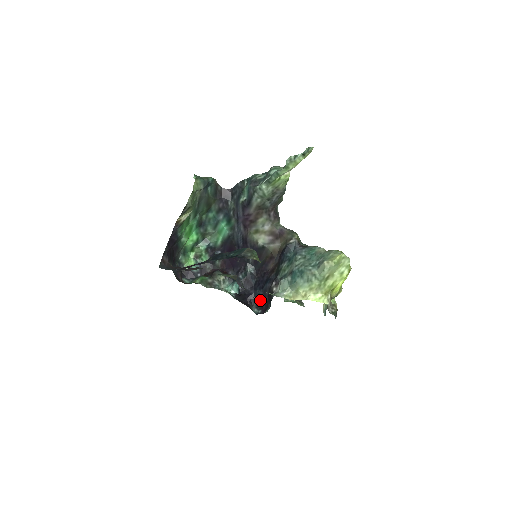
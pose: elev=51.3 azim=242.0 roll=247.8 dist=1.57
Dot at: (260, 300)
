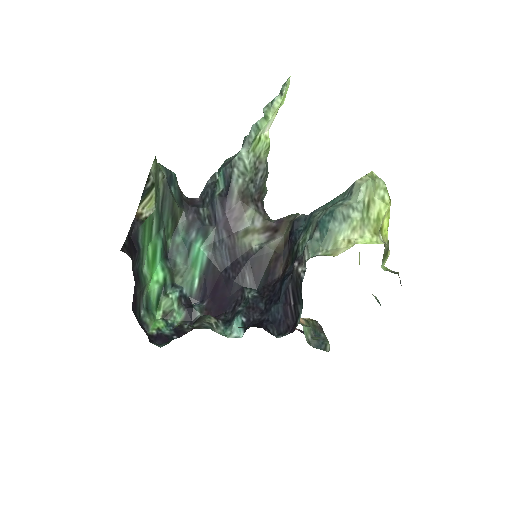
Dot at: (281, 318)
